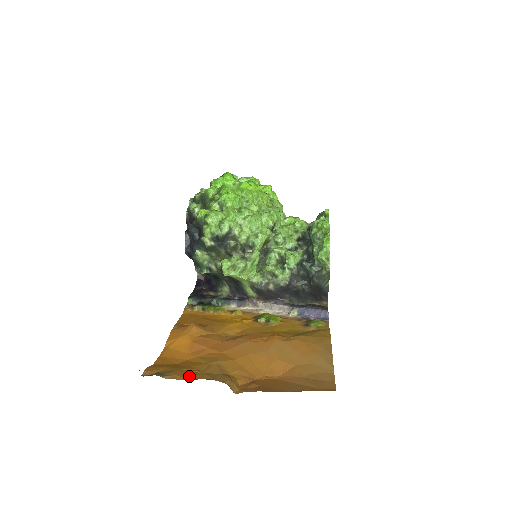
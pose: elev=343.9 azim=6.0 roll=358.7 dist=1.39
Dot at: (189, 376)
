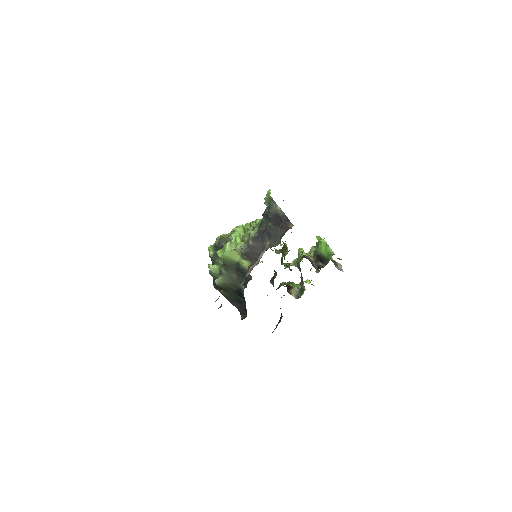
Dot at: occluded
